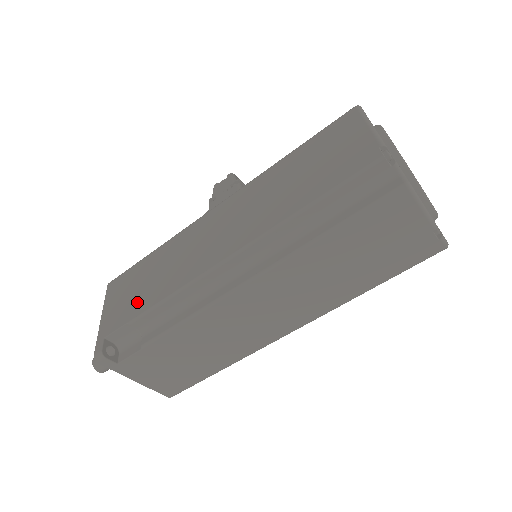
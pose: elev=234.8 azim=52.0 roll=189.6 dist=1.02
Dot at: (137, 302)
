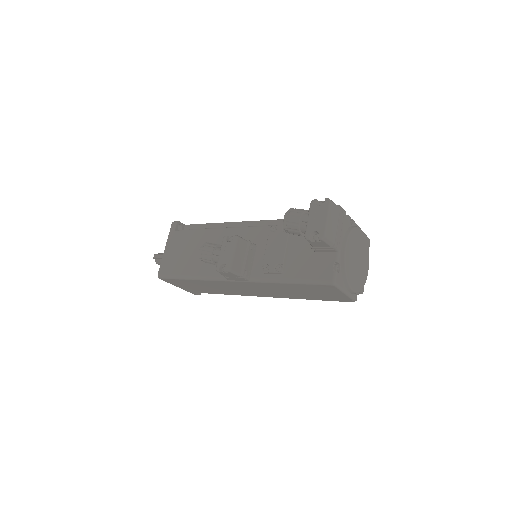
Dot at: (207, 291)
